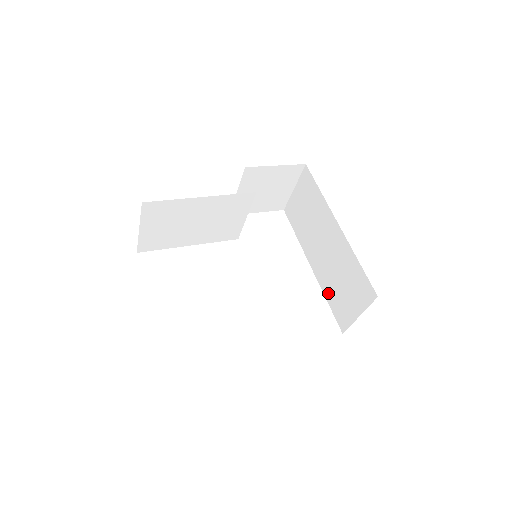
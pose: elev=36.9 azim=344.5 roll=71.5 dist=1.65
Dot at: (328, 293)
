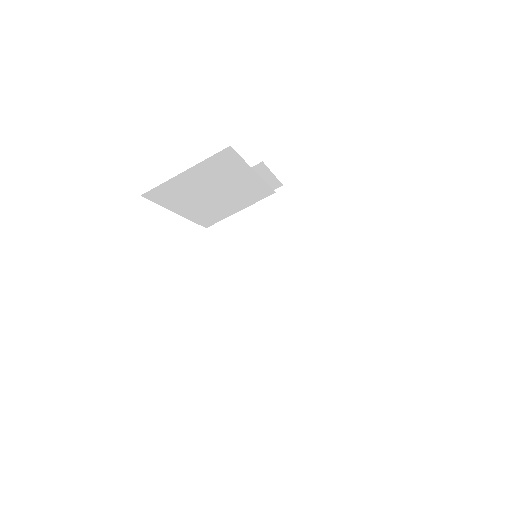
Dot at: (270, 314)
